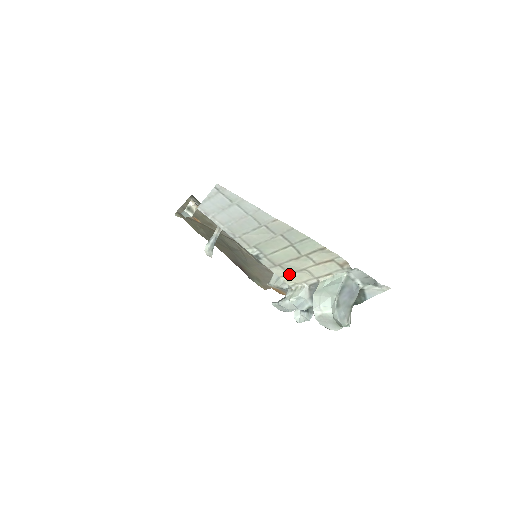
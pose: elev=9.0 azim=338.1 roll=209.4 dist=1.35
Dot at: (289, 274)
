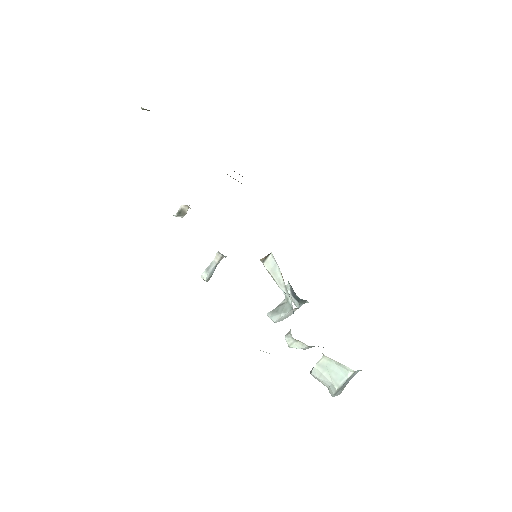
Dot at: occluded
